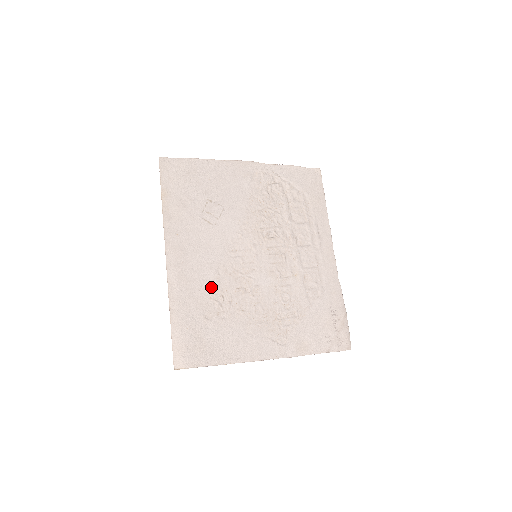
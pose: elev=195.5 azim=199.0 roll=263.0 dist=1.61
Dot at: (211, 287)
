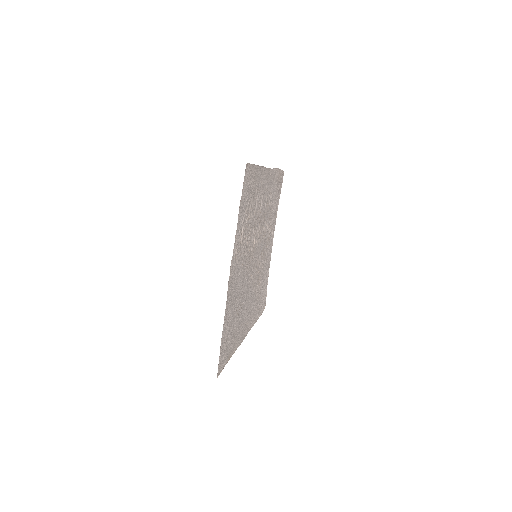
Dot at: (255, 295)
